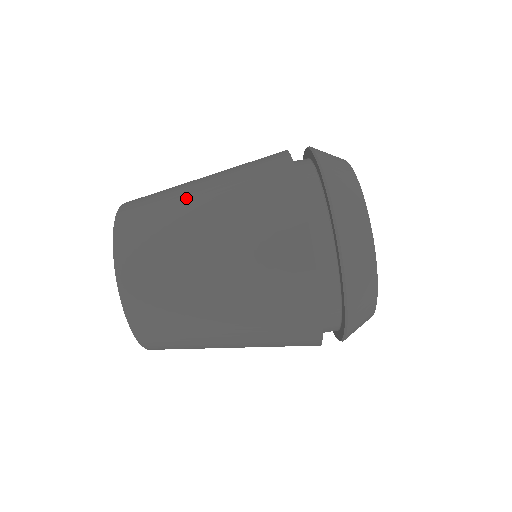
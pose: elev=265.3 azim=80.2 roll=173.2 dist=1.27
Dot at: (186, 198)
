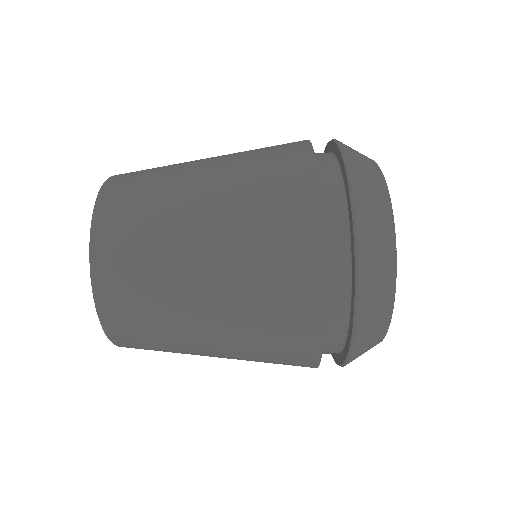
Dot at: (183, 288)
